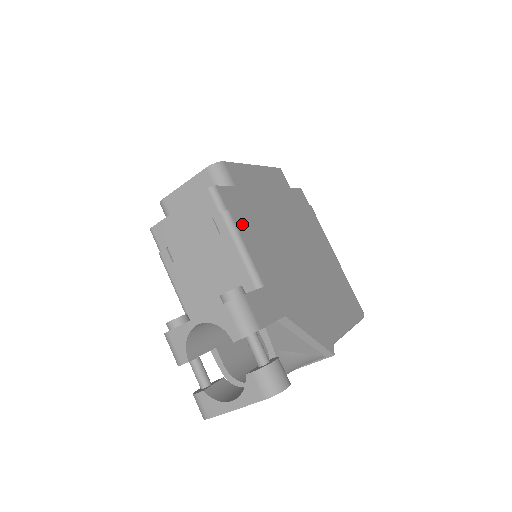
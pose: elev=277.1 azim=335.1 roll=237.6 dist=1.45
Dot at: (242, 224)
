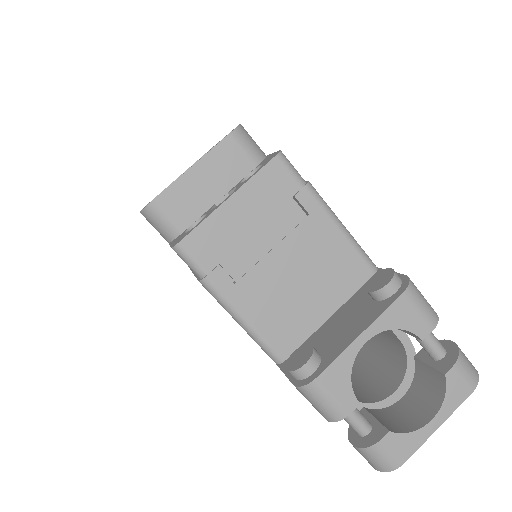
Dot at: occluded
